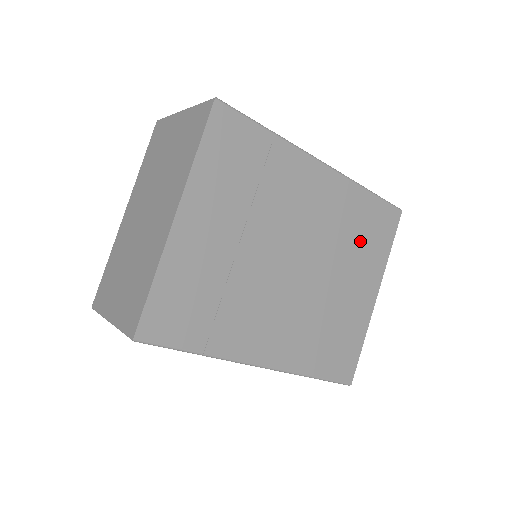
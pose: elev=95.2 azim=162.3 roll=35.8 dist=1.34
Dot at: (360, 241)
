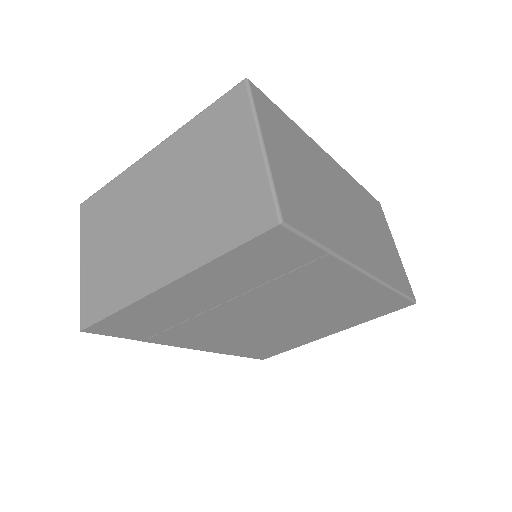
Dot at: (350, 312)
